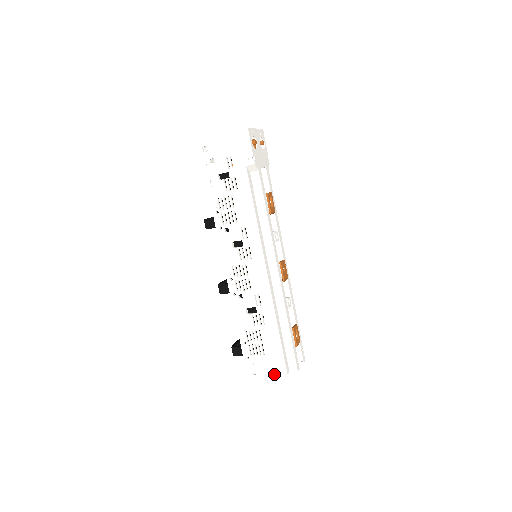
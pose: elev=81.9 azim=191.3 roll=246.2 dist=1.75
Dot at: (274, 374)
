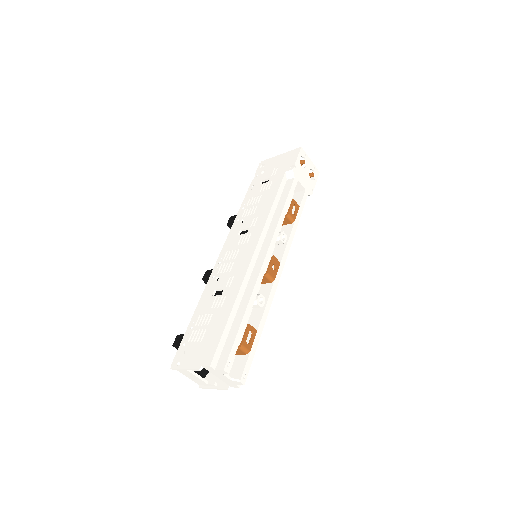
Dot at: (197, 366)
